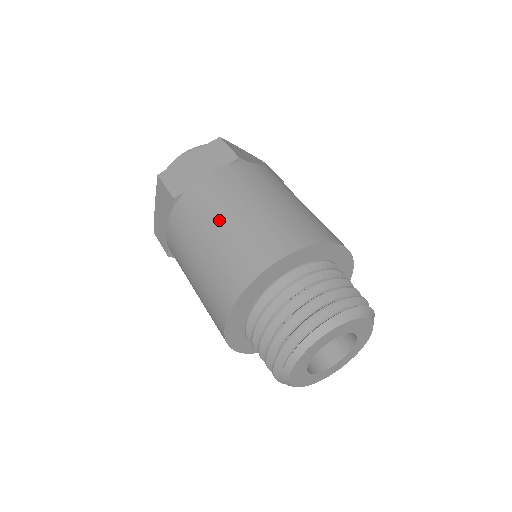
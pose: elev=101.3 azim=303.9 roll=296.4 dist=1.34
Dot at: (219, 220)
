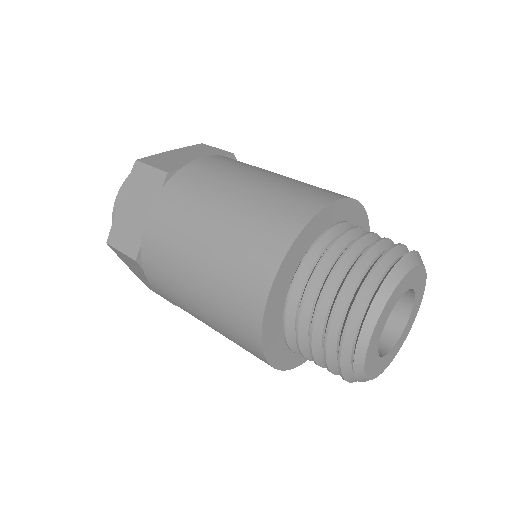
Dot at: (190, 261)
